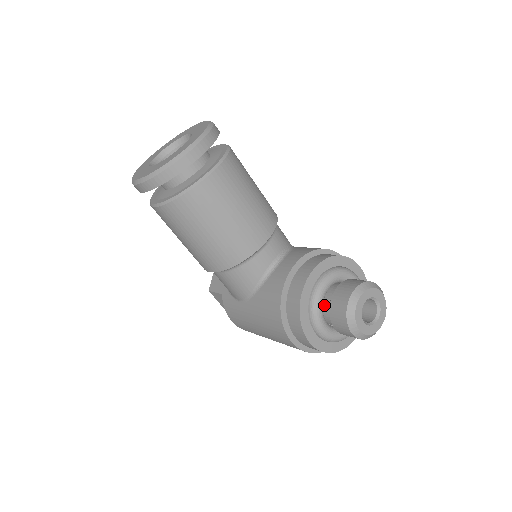
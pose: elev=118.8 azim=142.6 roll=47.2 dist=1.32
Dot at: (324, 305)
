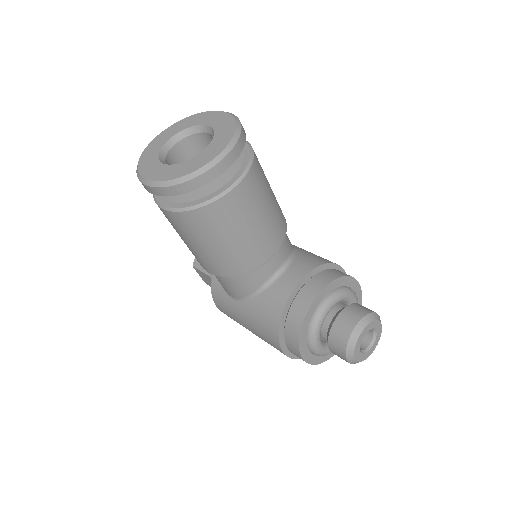
Dot at: (323, 325)
